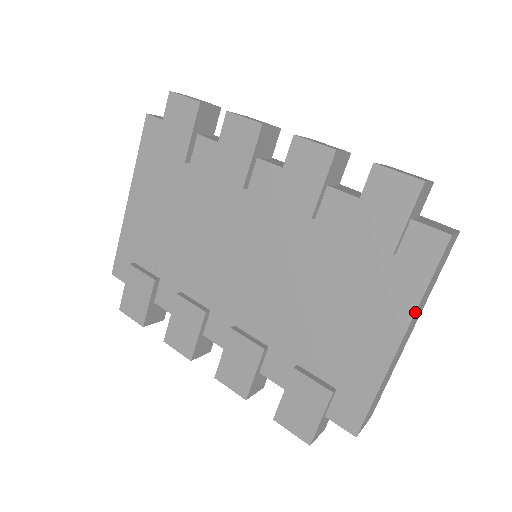
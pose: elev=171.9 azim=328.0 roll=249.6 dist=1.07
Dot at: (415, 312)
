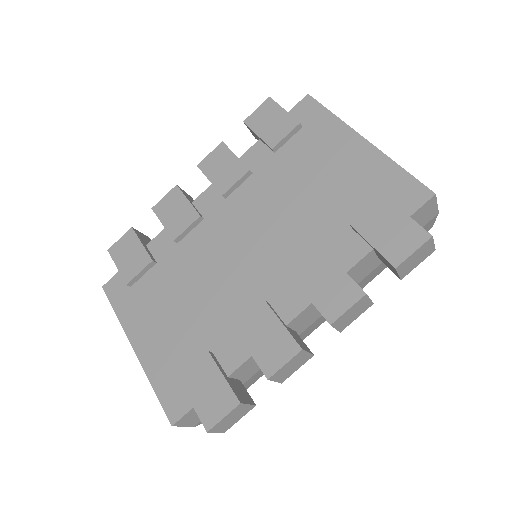
Dot at: (345, 123)
